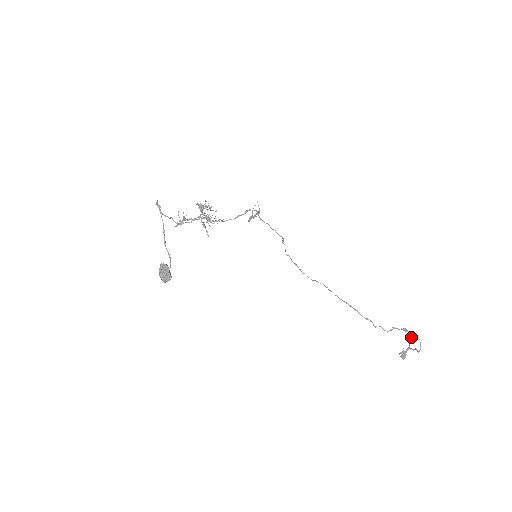
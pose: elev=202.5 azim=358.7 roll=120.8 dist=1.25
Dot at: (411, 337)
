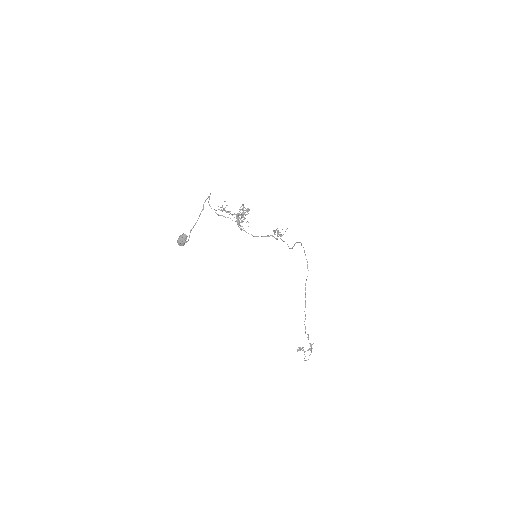
Dot at: occluded
